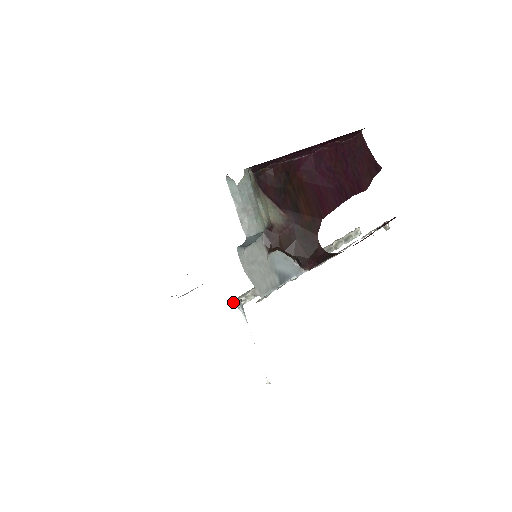
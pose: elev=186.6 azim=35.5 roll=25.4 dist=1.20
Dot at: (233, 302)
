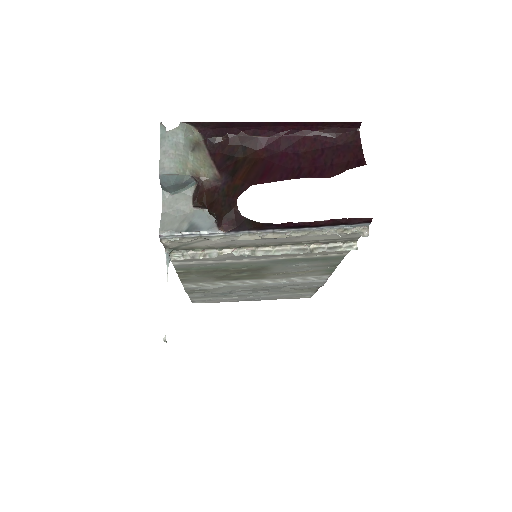
Dot at: occluded
